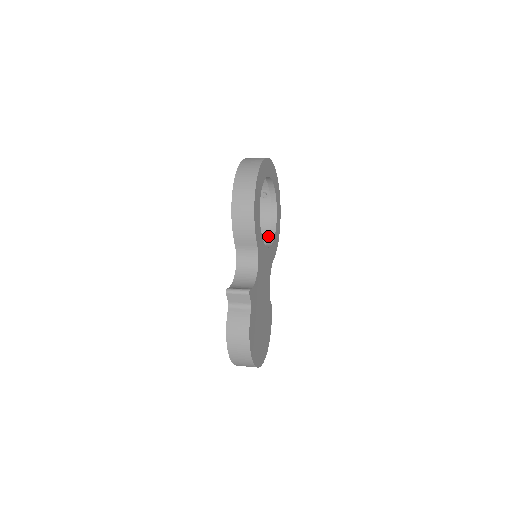
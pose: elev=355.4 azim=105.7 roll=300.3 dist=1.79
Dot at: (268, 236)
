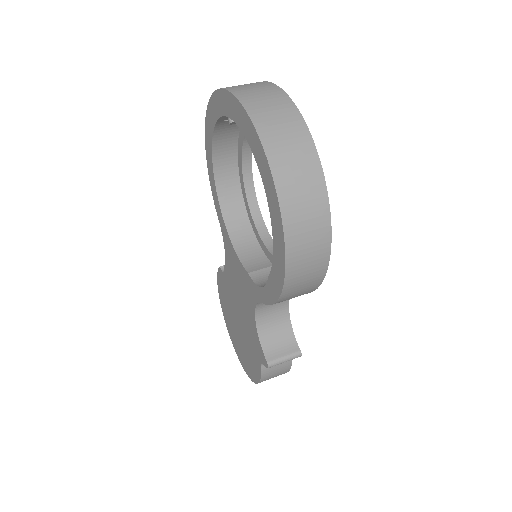
Dot at: (235, 177)
